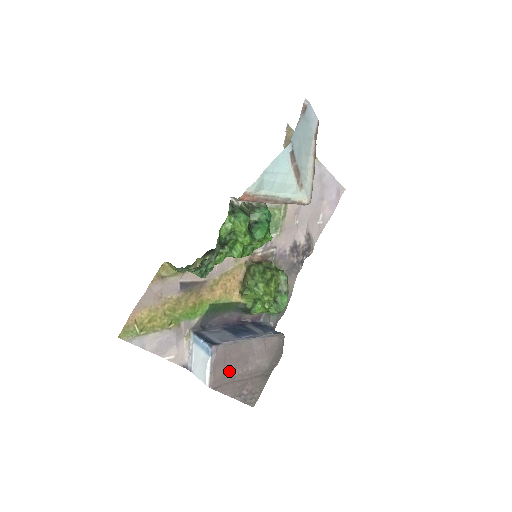
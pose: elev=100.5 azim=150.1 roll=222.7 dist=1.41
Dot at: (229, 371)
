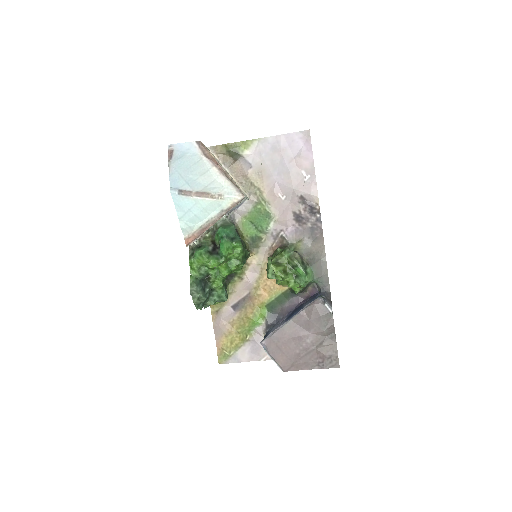
Dot at: (290, 352)
